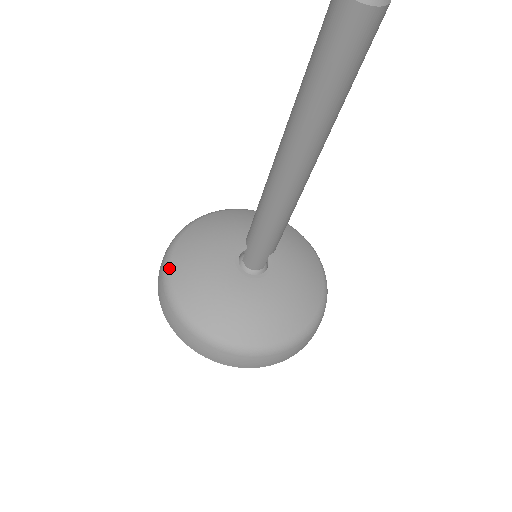
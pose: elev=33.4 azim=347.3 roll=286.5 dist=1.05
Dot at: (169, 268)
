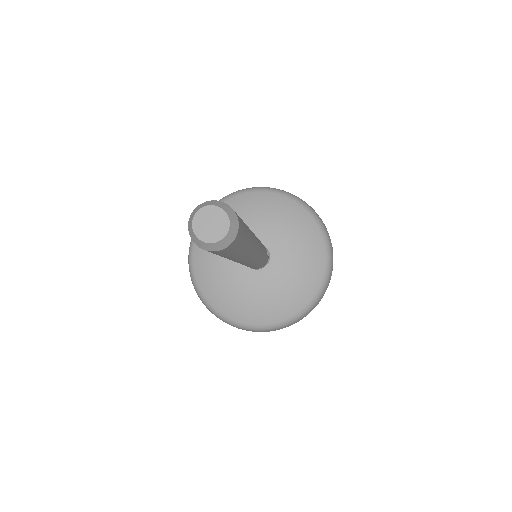
Dot at: (223, 316)
